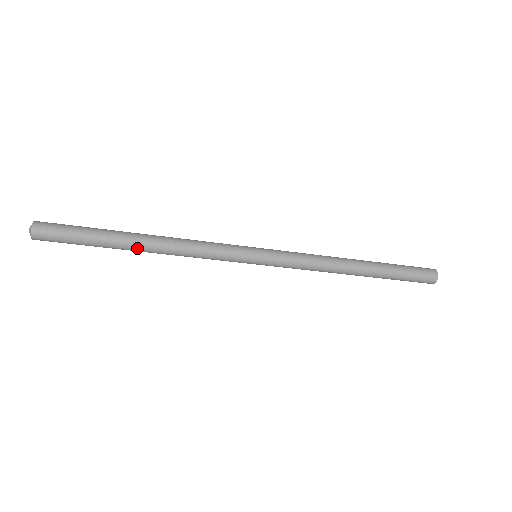
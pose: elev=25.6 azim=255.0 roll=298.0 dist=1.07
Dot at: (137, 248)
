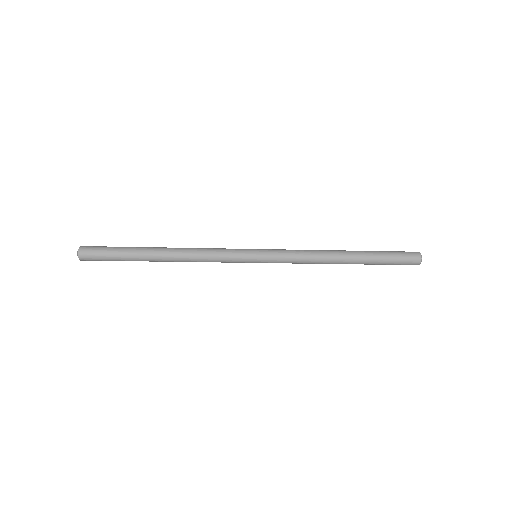
Dot at: (159, 261)
